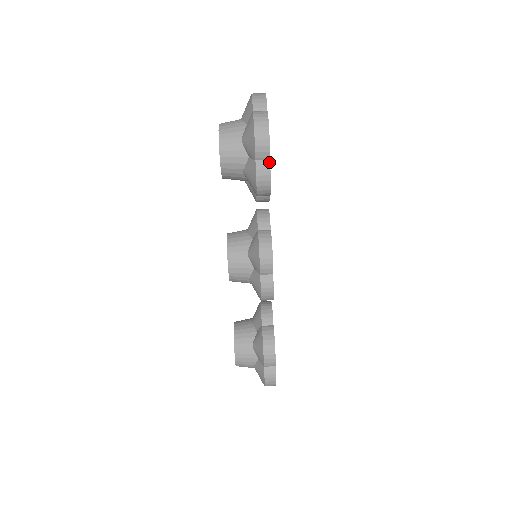
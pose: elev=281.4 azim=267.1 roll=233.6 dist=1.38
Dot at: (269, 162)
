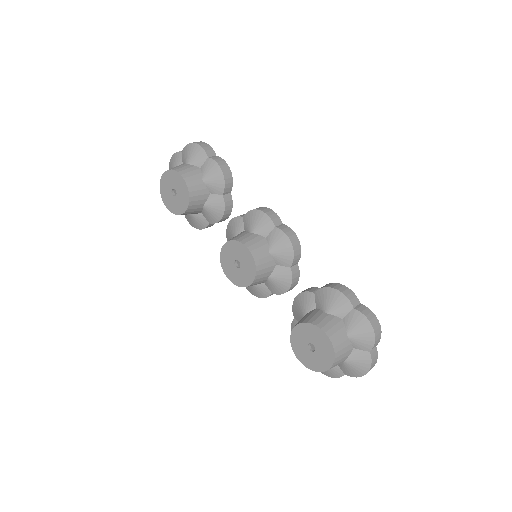
Dot at: (217, 156)
